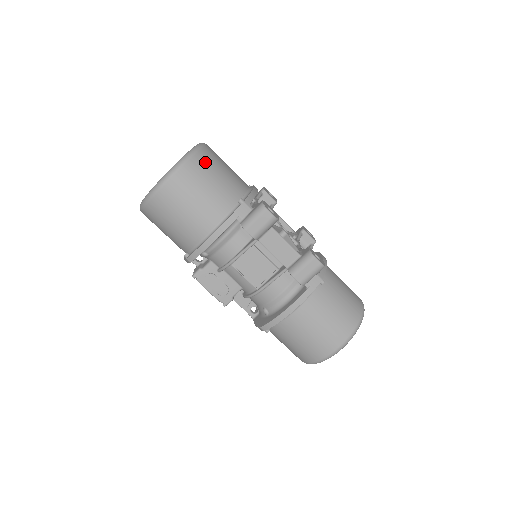
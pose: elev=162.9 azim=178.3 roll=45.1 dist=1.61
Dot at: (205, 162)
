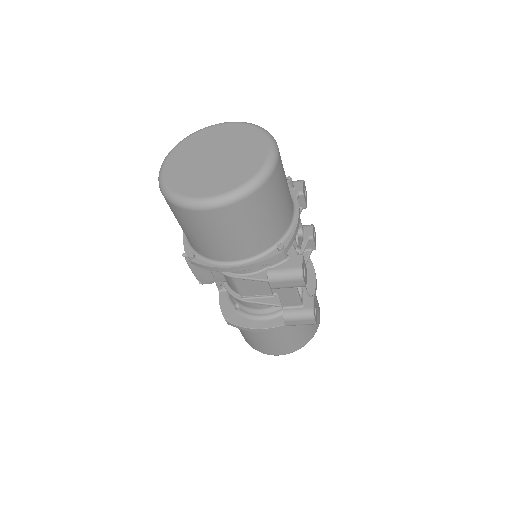
Dot at: (269, 194)
